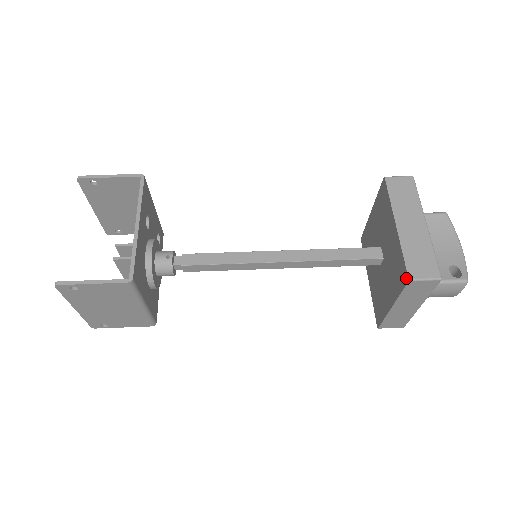
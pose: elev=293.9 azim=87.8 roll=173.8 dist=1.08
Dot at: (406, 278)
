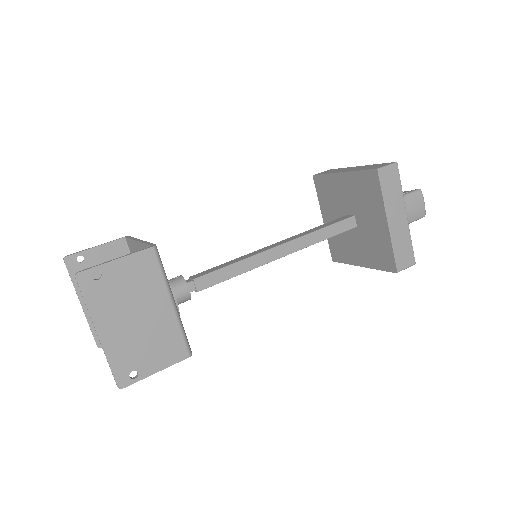
Dot at: (374, 173)
